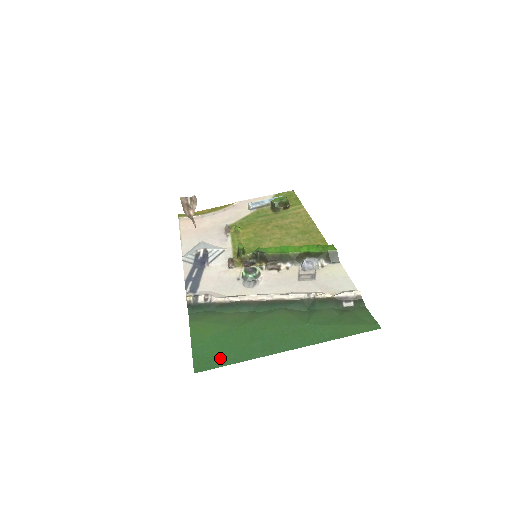
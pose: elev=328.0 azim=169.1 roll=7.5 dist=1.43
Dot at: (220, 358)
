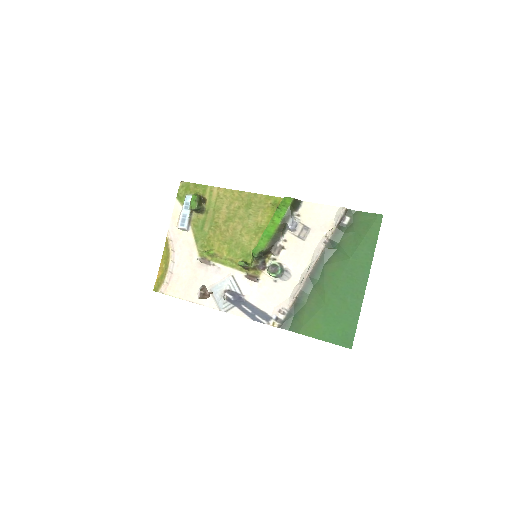
Dot at: (348, 328)
